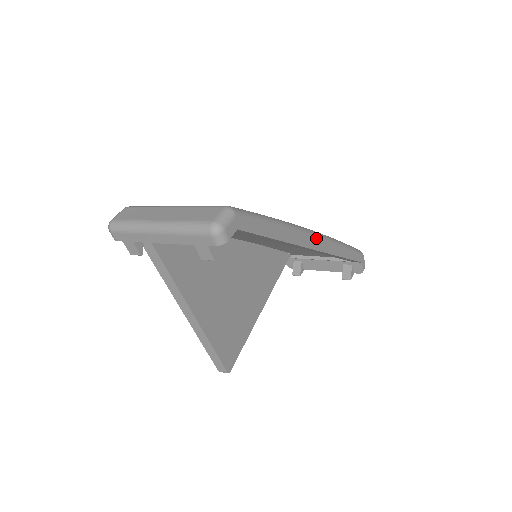
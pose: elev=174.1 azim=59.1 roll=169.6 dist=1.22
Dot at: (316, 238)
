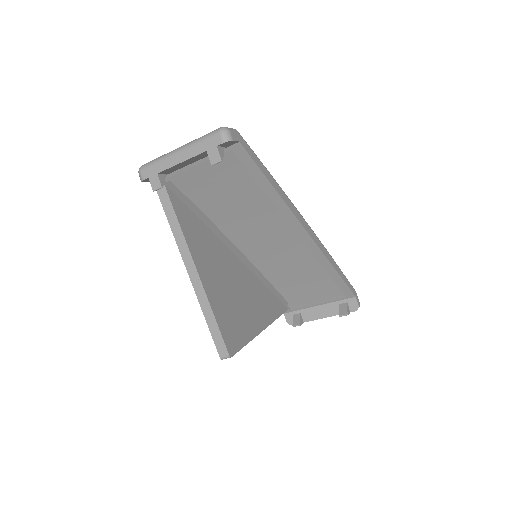
Dot at: (306, 223)
